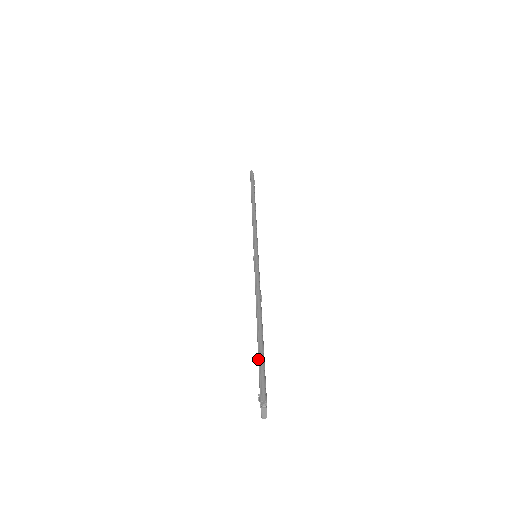
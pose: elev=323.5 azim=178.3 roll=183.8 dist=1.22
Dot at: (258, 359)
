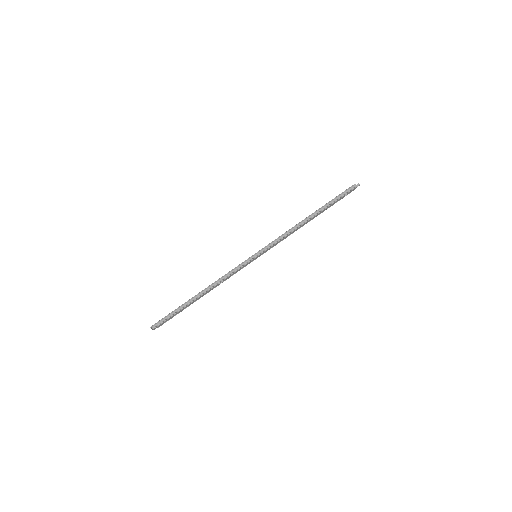
Dot at: (174, 310)
